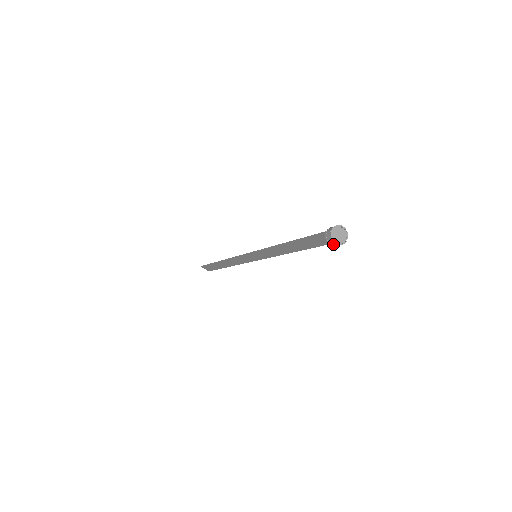
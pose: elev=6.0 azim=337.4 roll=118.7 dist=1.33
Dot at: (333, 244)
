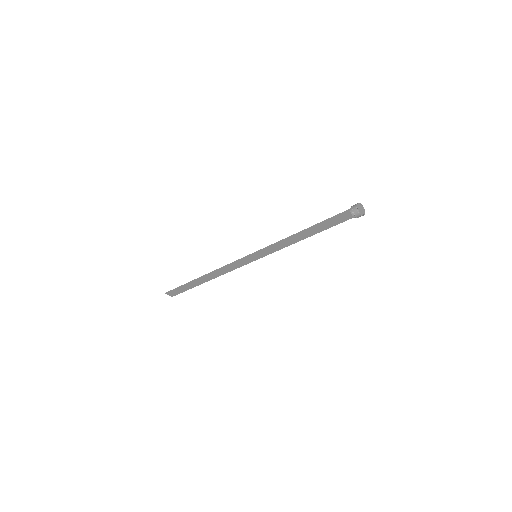
Dot at: (358, 216)
